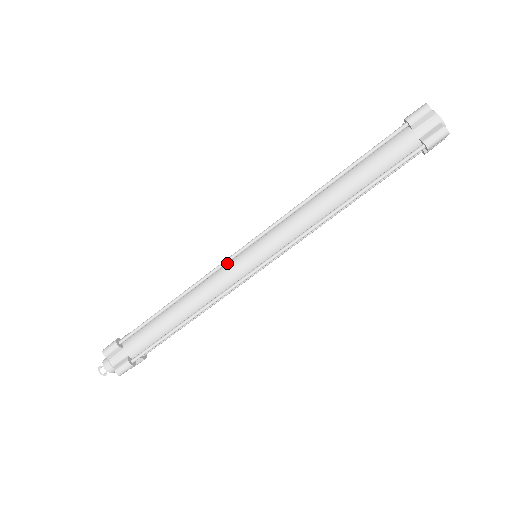
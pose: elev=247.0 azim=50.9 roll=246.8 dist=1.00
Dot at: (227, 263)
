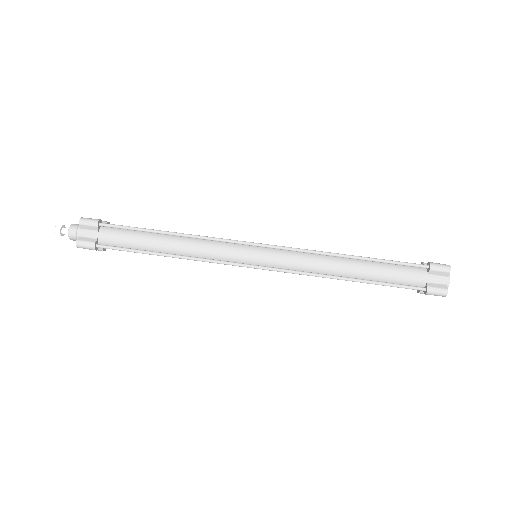
Dot at: (233, 243)
